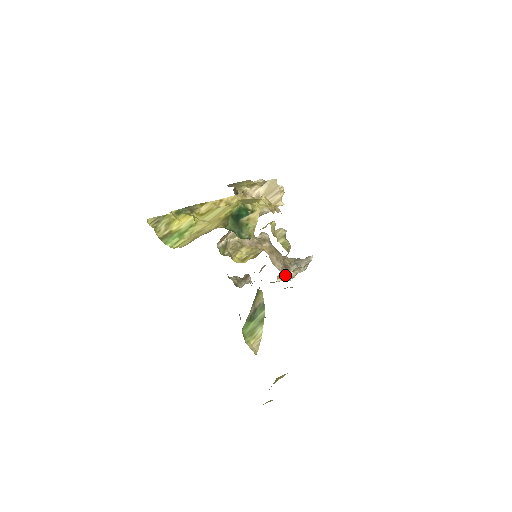
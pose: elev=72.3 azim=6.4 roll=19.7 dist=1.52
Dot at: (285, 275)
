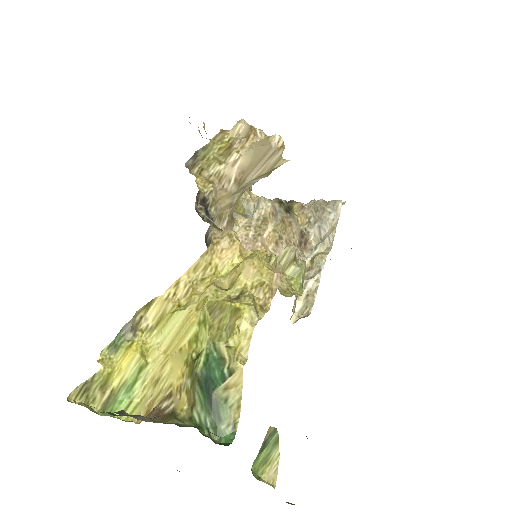
Dot at: (302, 295)
